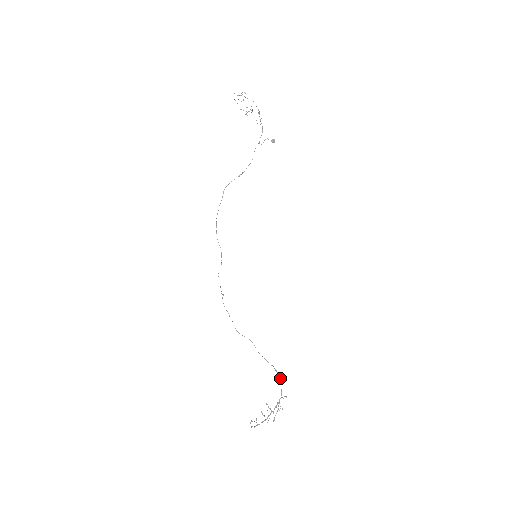
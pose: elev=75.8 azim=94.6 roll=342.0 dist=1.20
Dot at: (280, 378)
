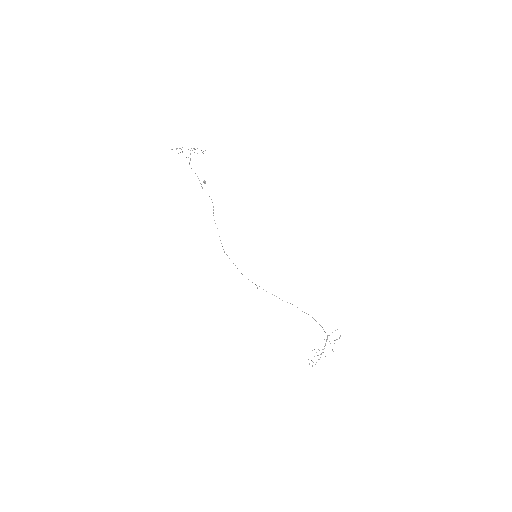
Dot at: occluded
